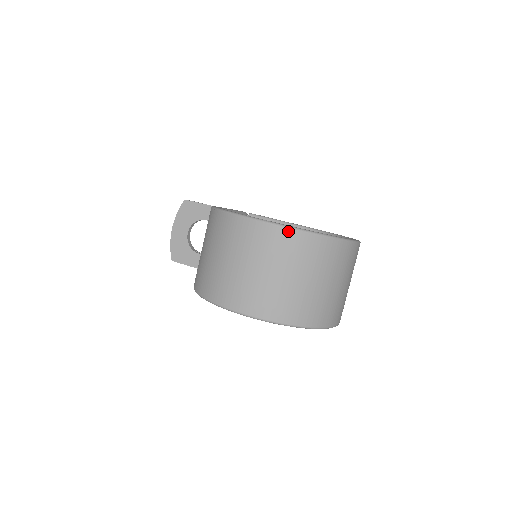
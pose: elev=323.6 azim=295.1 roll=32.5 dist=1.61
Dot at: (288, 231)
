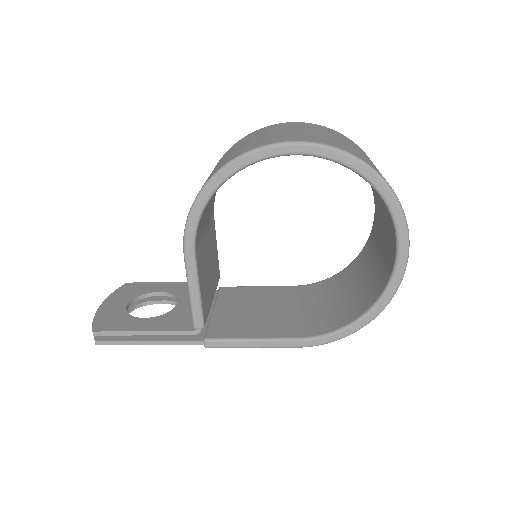
Dot at: (325, 127)
